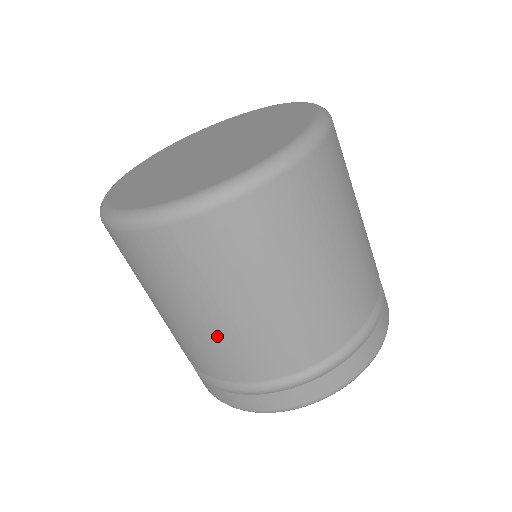
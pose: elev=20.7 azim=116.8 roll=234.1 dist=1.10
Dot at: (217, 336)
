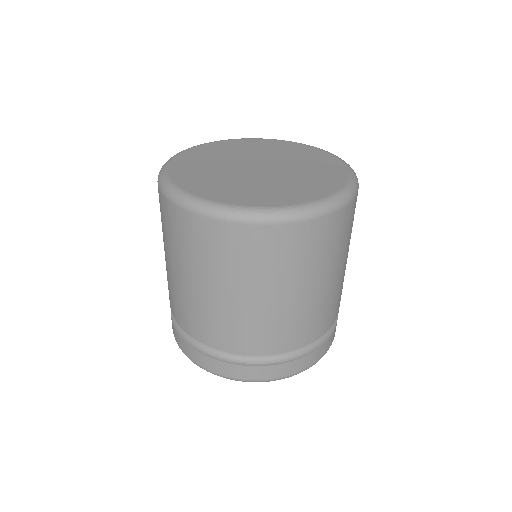
Dot at: (205, 306)
